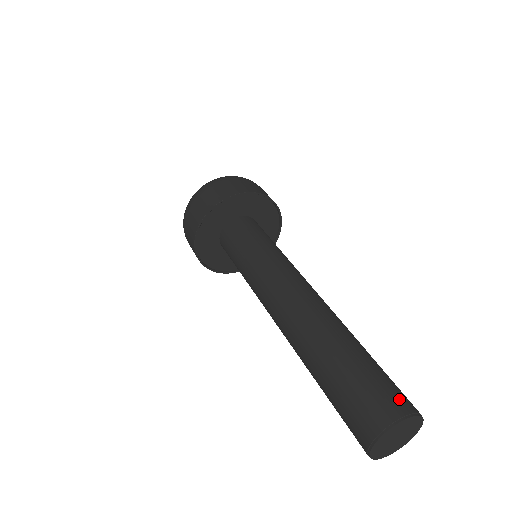
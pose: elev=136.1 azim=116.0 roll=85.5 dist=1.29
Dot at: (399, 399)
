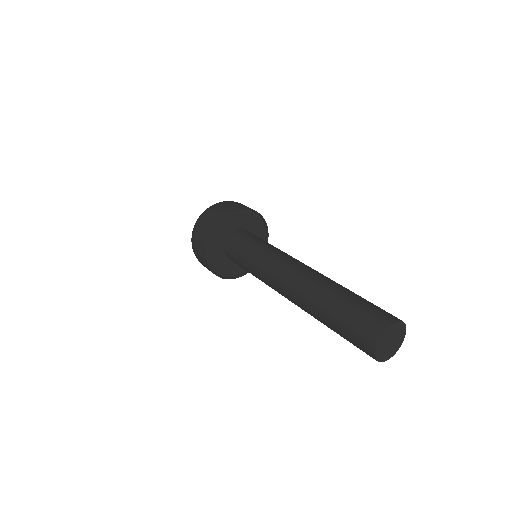
Dot at: (377, 320)
